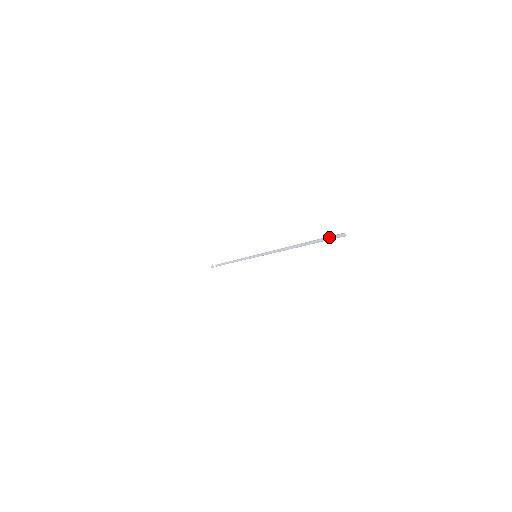
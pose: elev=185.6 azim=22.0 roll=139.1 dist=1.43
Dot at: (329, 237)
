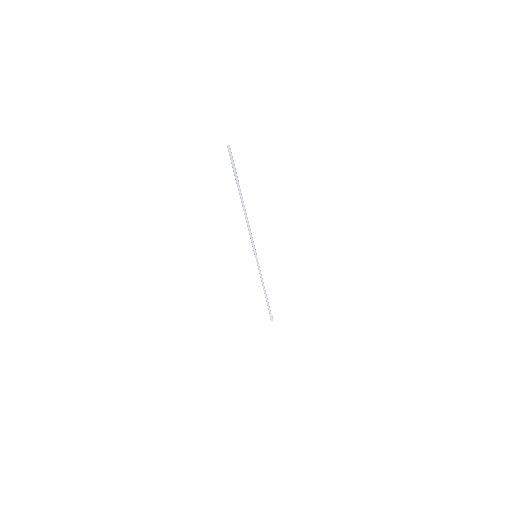
Dot at: (231, 162)
